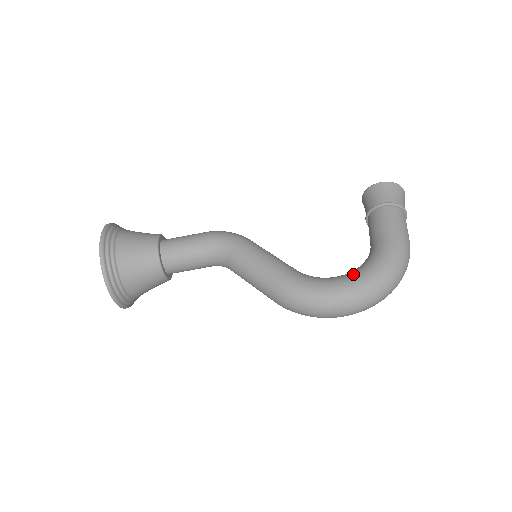
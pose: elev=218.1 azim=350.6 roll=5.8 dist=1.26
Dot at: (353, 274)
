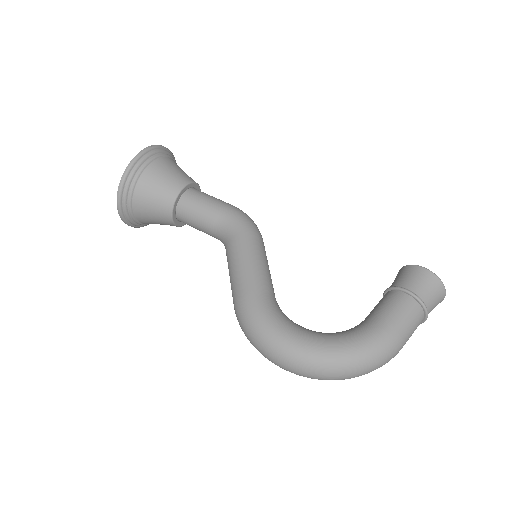
Dot at: (314, 335)
